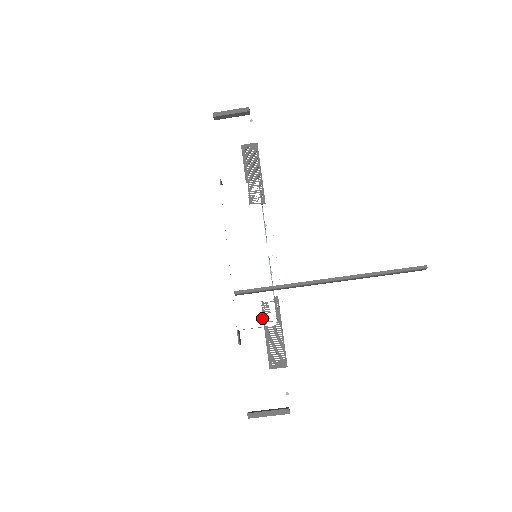
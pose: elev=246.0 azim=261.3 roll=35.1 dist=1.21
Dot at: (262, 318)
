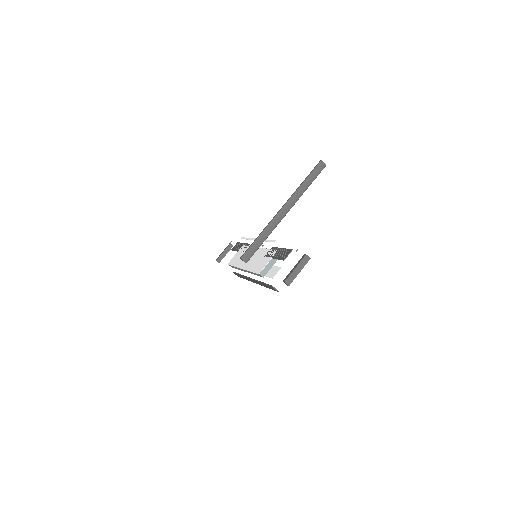
Dot at: (269, 258)
